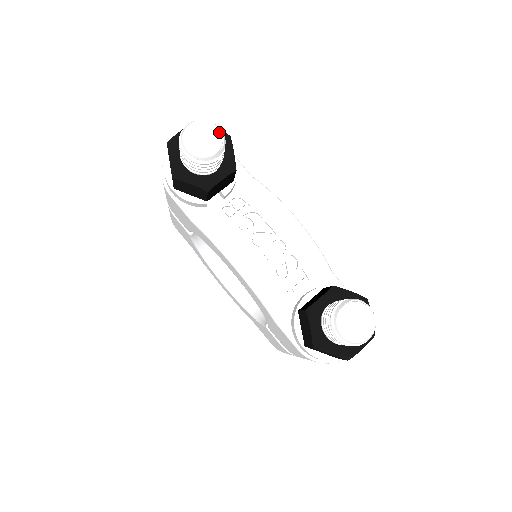
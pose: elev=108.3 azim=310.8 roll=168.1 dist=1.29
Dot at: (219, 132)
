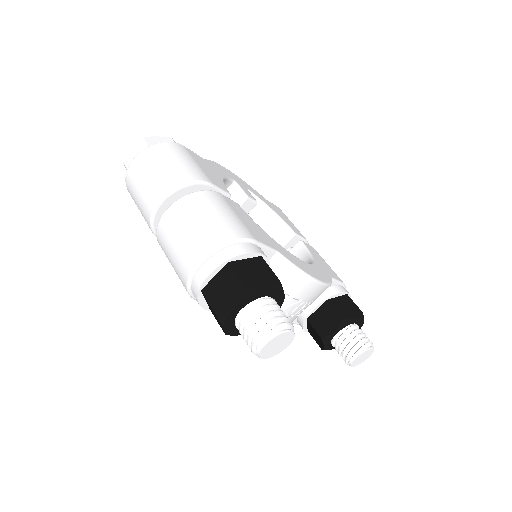
Dot at: (292, 334)
